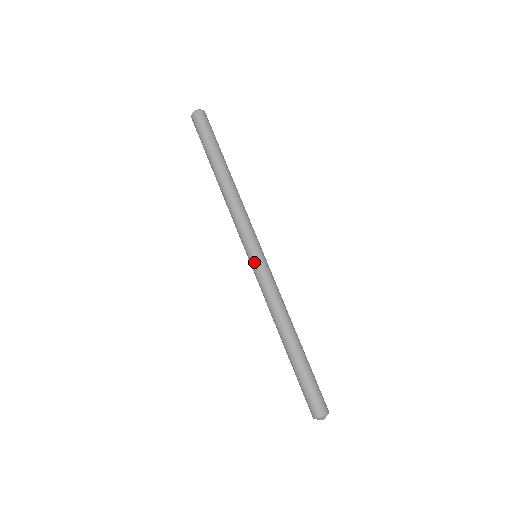
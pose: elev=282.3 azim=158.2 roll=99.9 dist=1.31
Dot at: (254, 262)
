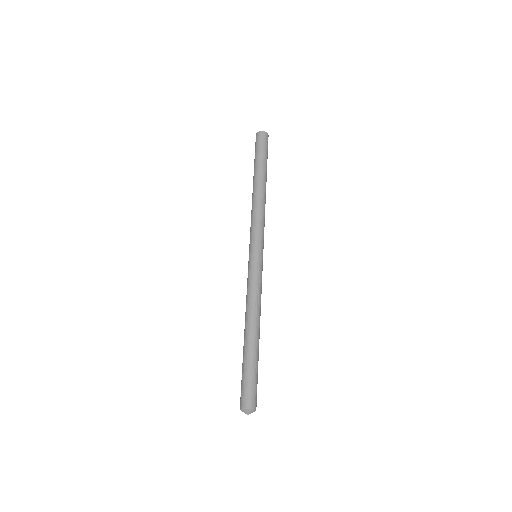
Dot at: (258, 258)
